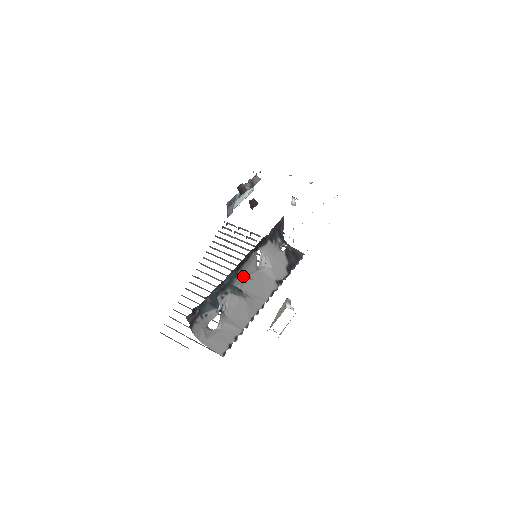
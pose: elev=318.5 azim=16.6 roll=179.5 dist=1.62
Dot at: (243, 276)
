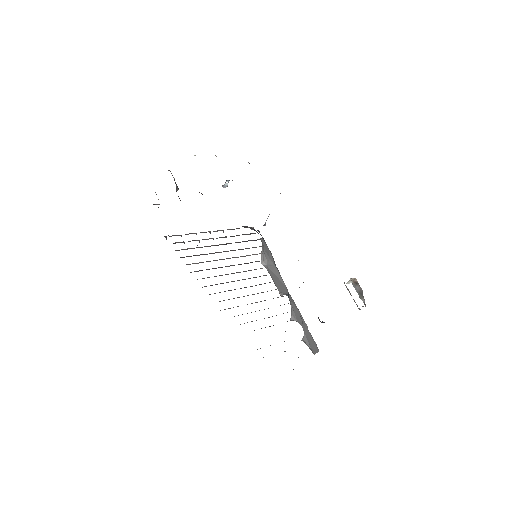
Dot at: occluded
